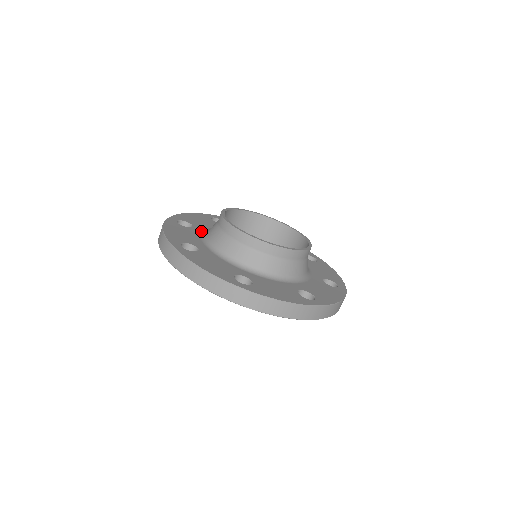
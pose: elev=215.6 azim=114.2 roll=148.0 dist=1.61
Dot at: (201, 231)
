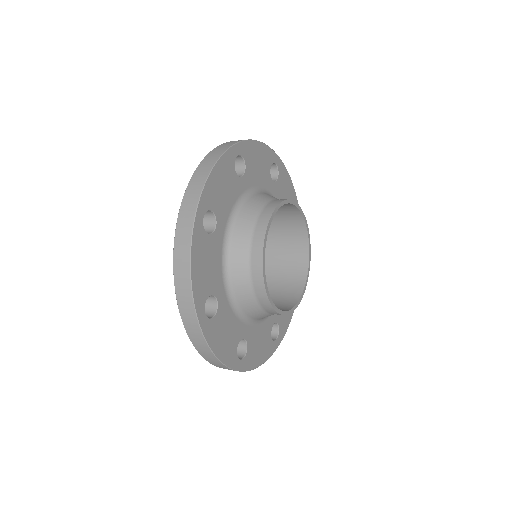
Dot at: (244, 190)
